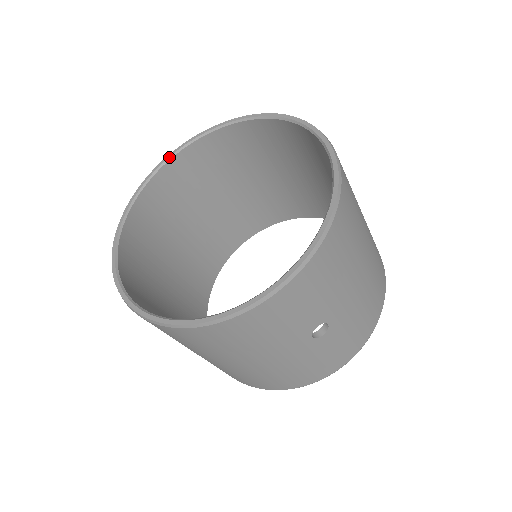
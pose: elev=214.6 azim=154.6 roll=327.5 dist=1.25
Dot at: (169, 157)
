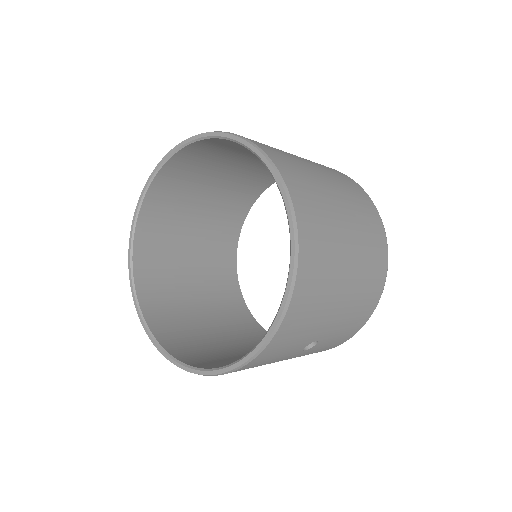
Dot at: (153, 174)
